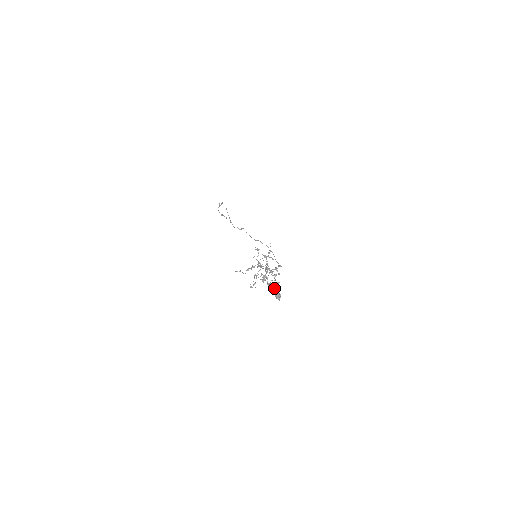
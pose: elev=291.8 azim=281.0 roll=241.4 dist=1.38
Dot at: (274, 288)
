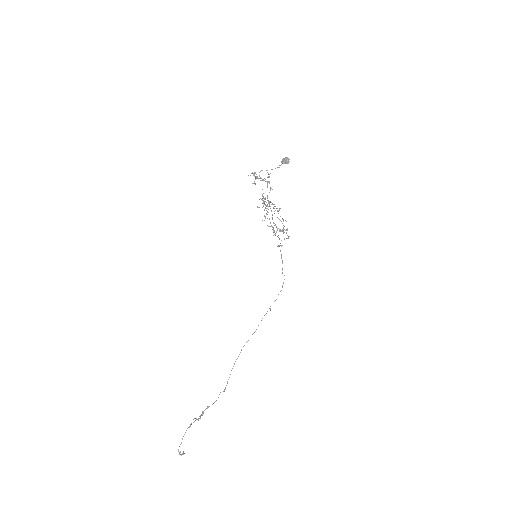
Dot at: occluded
